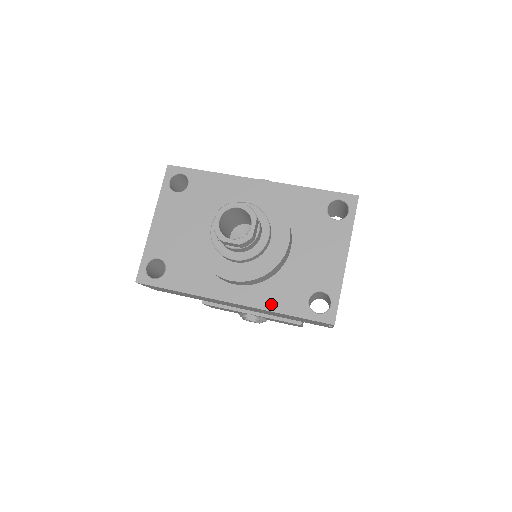
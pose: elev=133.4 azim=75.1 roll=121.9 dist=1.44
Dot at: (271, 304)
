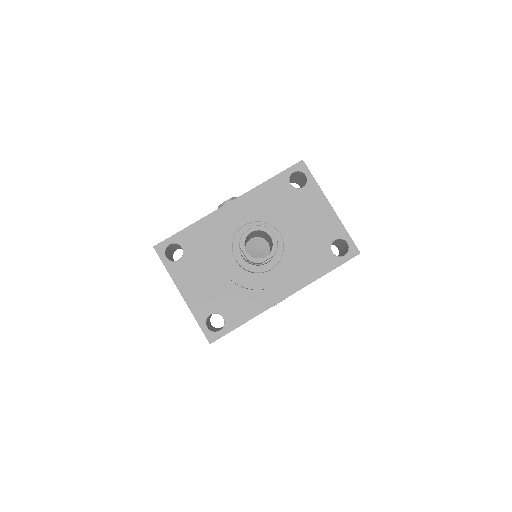
Dot at: (312, 276)
